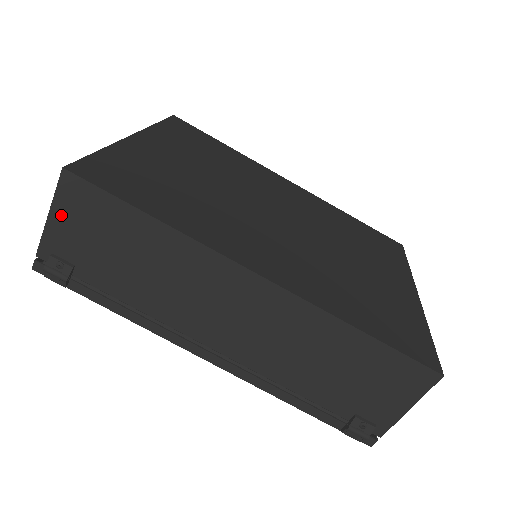
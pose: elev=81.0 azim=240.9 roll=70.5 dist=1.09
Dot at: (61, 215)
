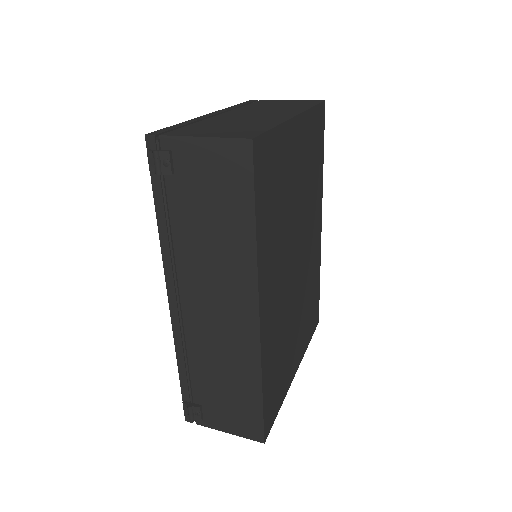
Dot at: (210, 149)
